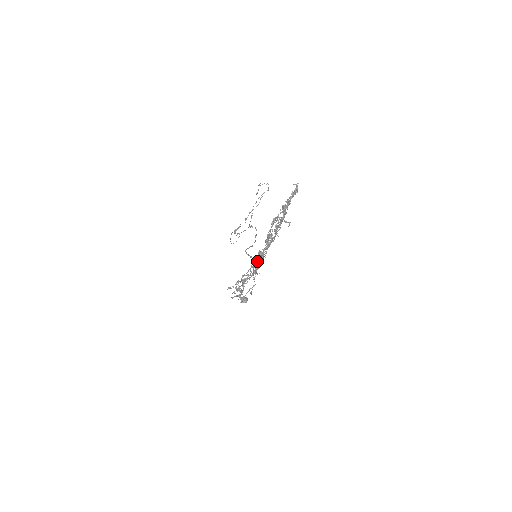
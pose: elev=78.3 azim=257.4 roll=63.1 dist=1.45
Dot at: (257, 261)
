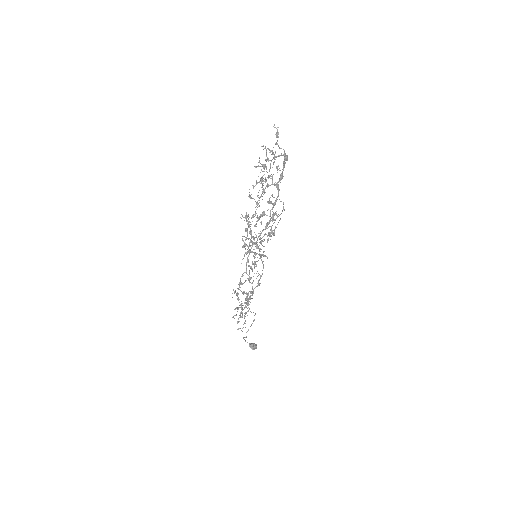
Dot at: occluded
